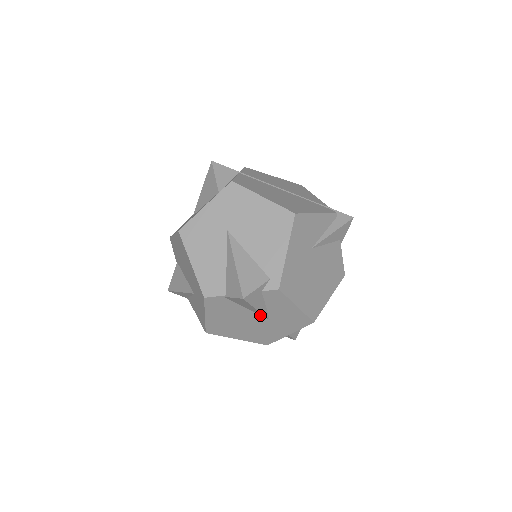
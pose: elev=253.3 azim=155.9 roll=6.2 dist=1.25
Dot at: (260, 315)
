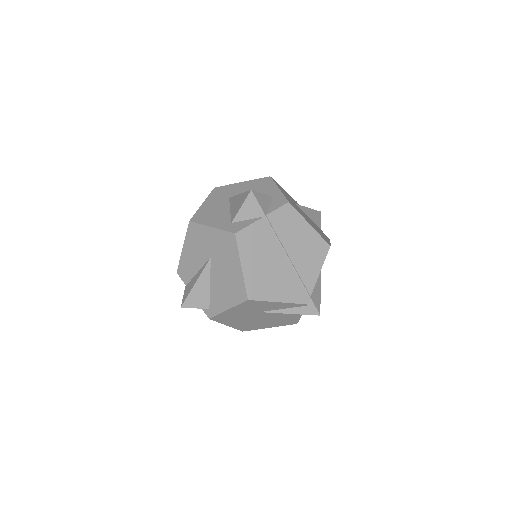
Dot at: occluded
